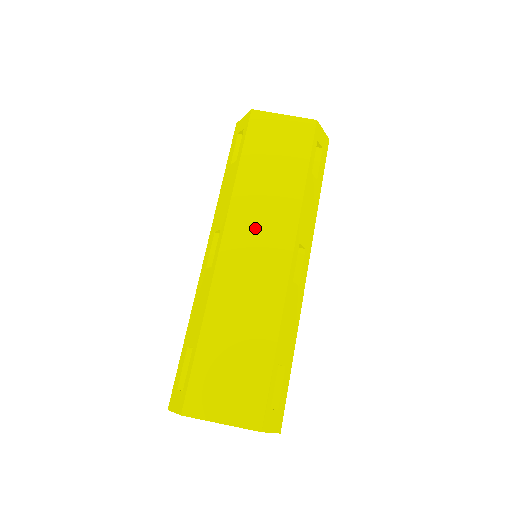
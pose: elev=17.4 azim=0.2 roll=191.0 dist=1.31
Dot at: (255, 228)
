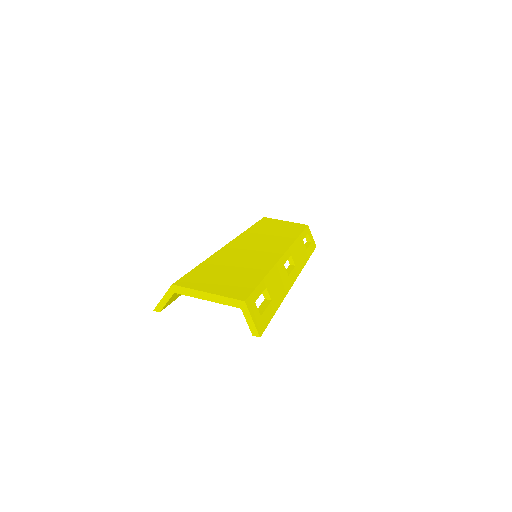
Dot at: (258, 241)
